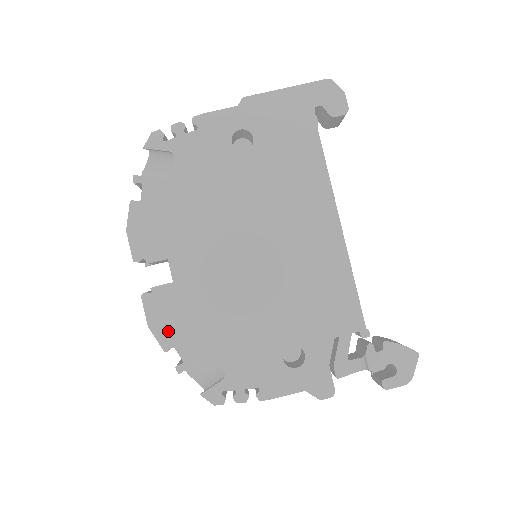
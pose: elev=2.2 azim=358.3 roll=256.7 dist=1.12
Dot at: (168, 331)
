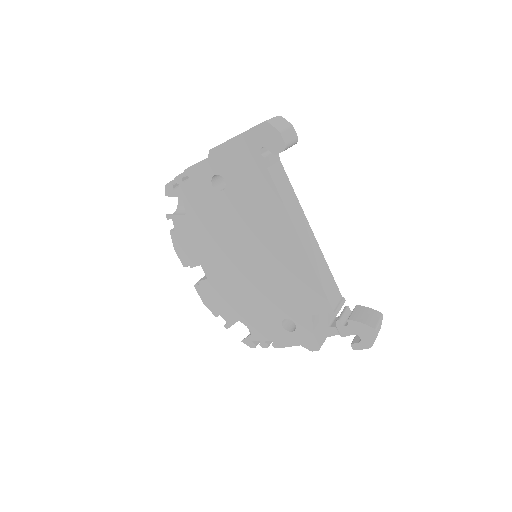
Dot at: (214, 306)
